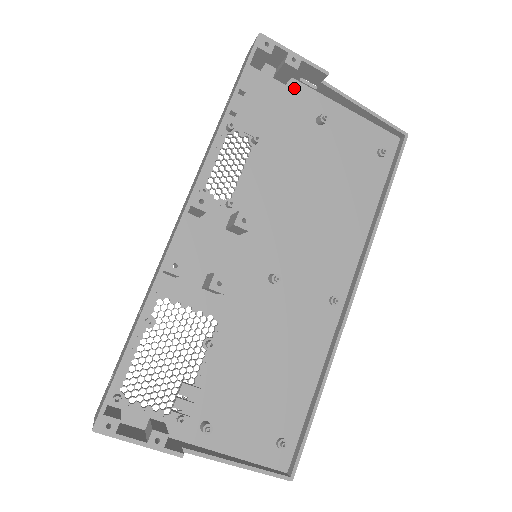
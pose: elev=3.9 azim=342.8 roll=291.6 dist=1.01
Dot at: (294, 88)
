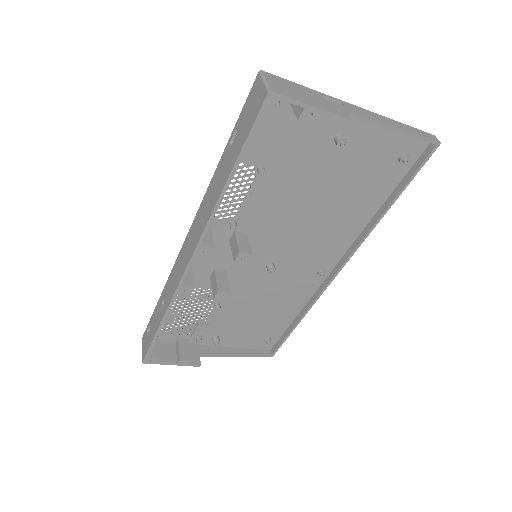
Dot at: occluded
